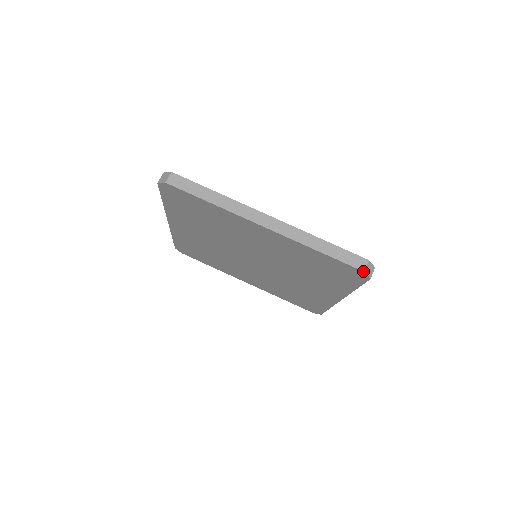
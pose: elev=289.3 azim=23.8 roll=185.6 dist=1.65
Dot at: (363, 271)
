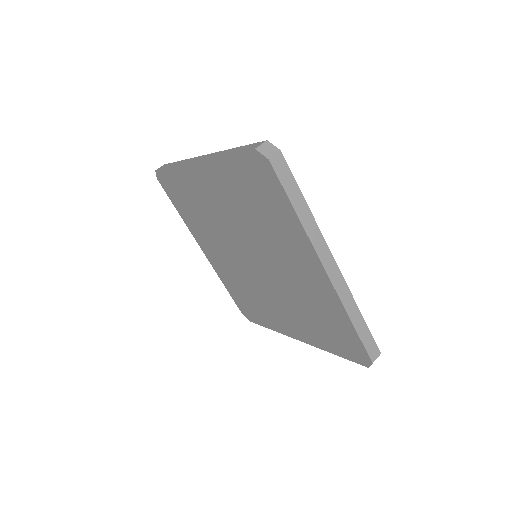
Dot at: (372, 362)
